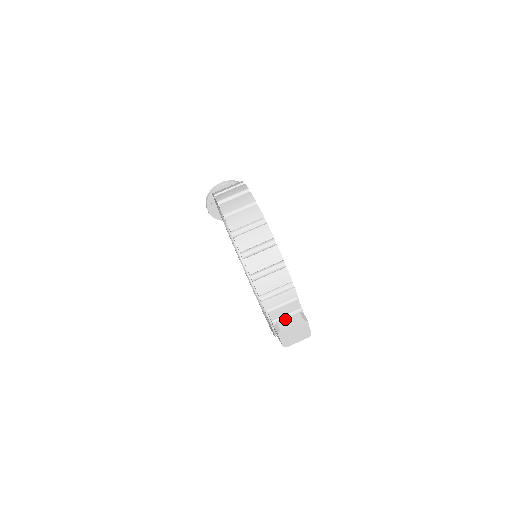
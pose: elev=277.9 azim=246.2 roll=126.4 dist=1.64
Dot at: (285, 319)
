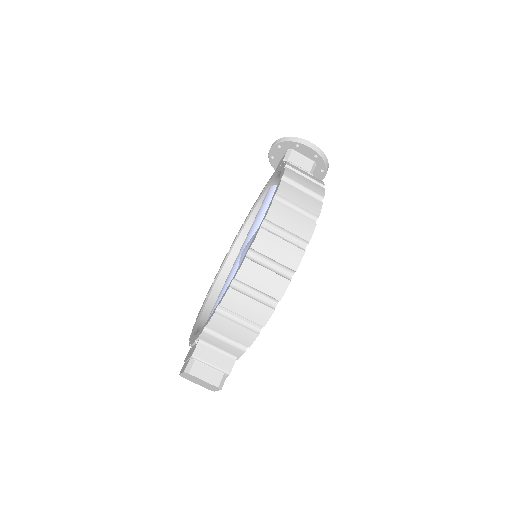
Dot at: (205, 366)
